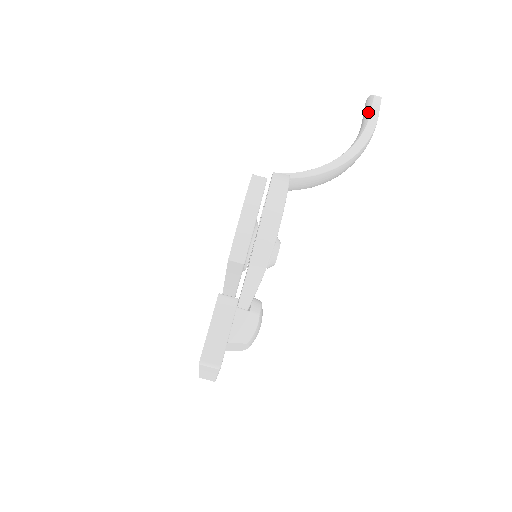
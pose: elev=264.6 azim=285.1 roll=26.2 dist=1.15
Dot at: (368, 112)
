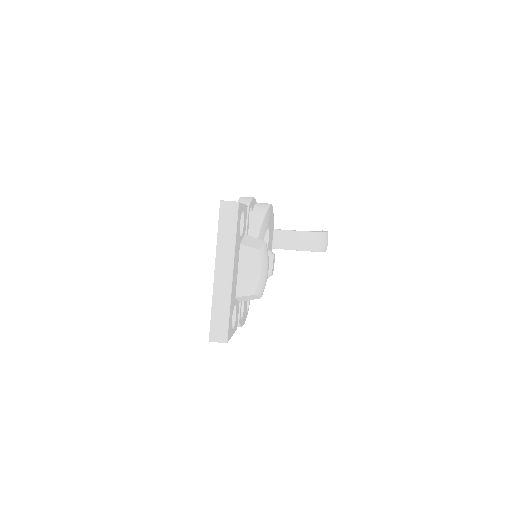
Dot at: occluded
